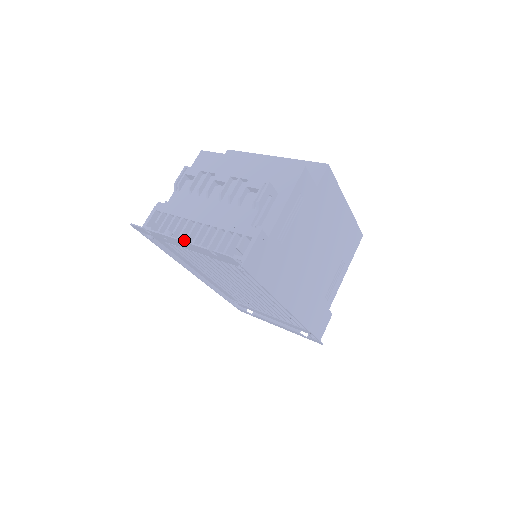
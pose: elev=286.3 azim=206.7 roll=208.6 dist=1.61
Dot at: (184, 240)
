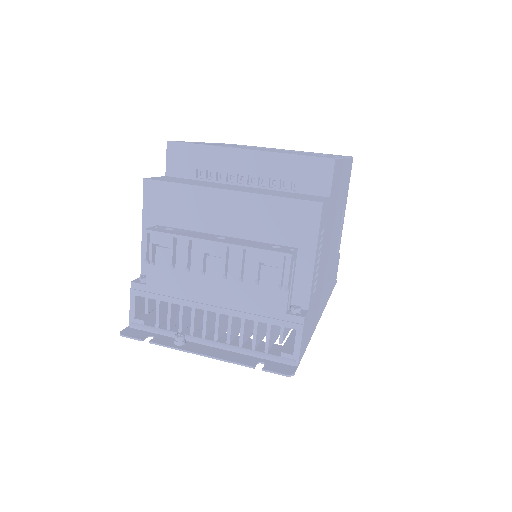
Dot at: (214, 357)
